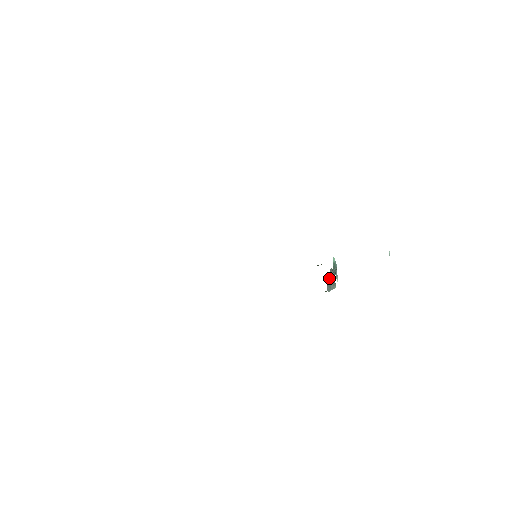
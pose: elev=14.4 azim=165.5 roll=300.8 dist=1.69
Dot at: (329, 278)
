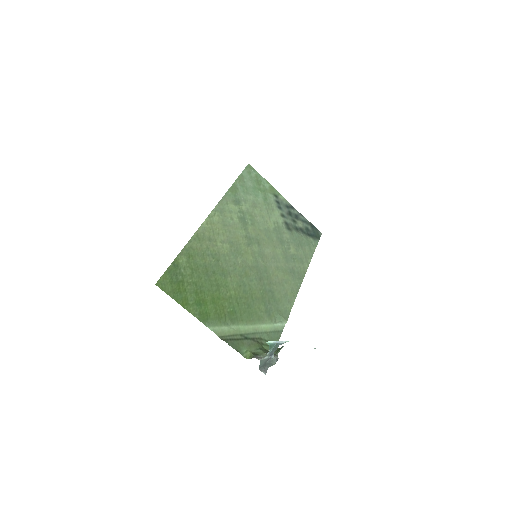
Dot at: (263, 364)
